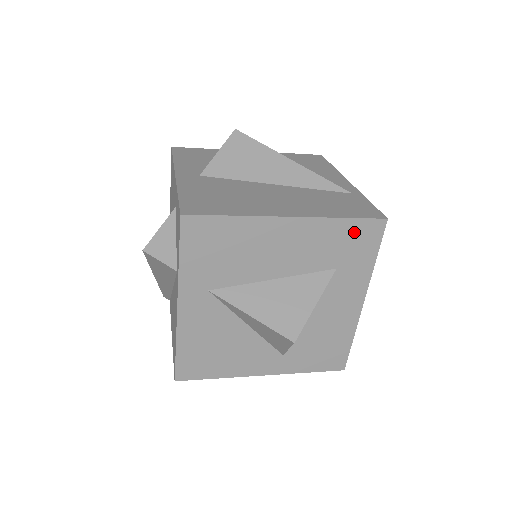
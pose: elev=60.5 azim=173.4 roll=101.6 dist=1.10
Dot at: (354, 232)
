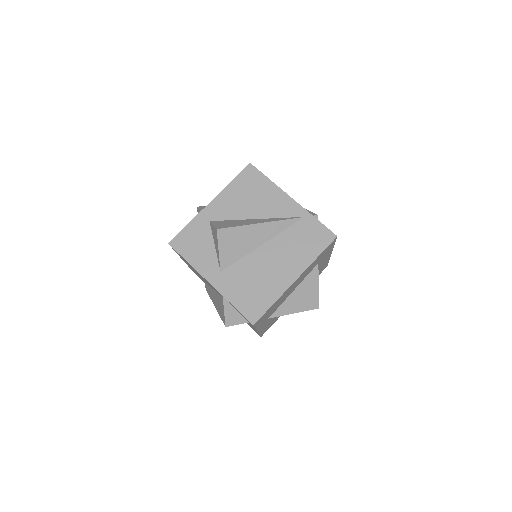
Dot at: occluded
